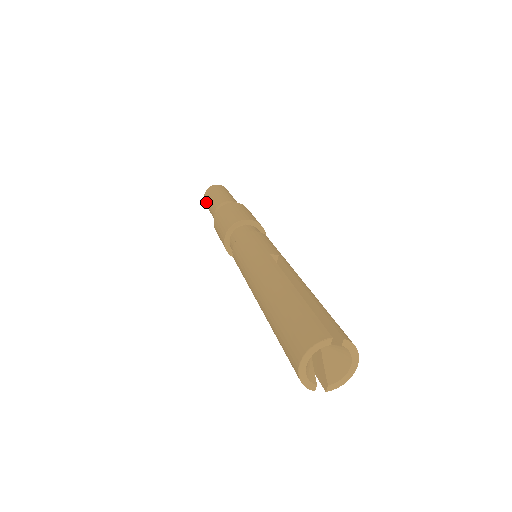
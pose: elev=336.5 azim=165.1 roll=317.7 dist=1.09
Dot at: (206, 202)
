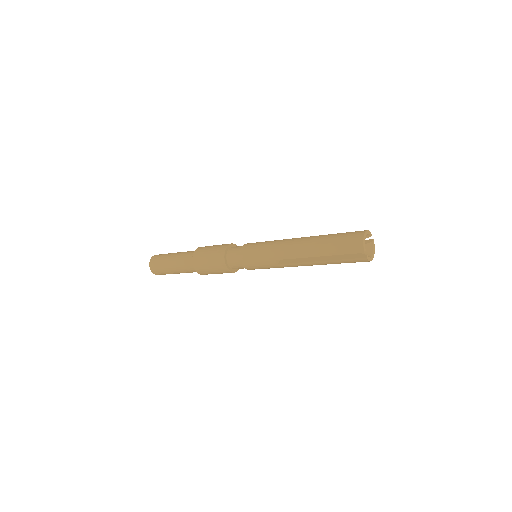
Dot at: (159, 257)
